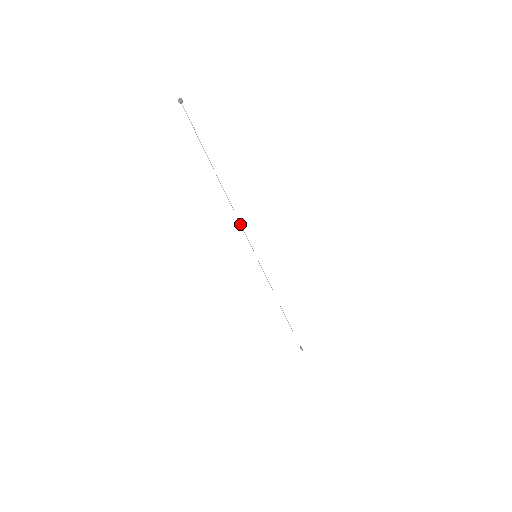
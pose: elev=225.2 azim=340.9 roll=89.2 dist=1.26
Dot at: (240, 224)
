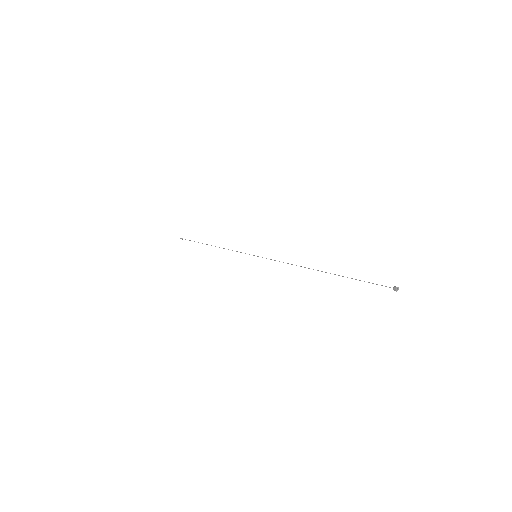
Dot at: (283, 262)
